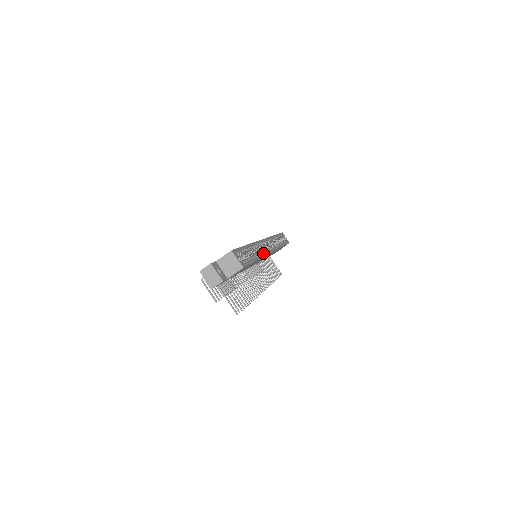
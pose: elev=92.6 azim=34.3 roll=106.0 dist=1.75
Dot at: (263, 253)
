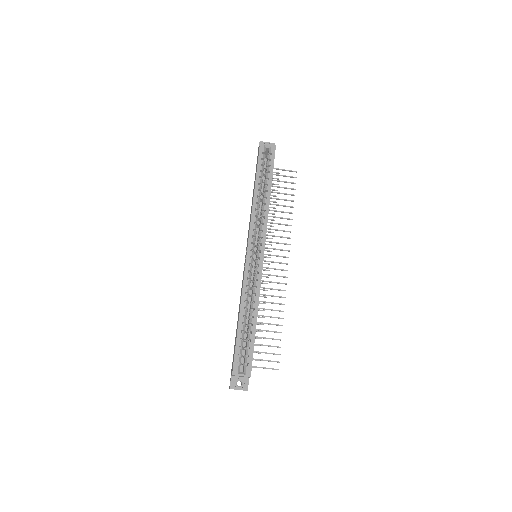
Dot at: (257, 287)
